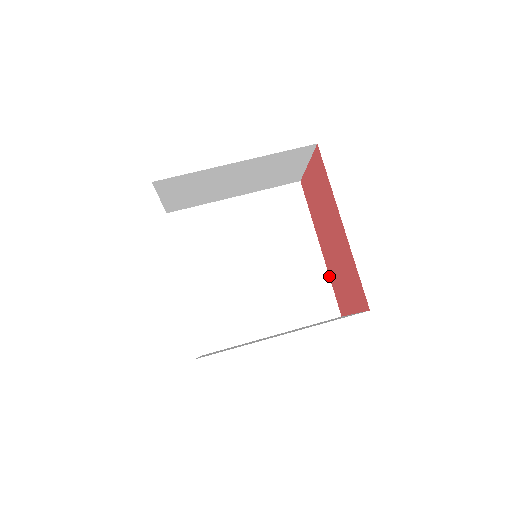
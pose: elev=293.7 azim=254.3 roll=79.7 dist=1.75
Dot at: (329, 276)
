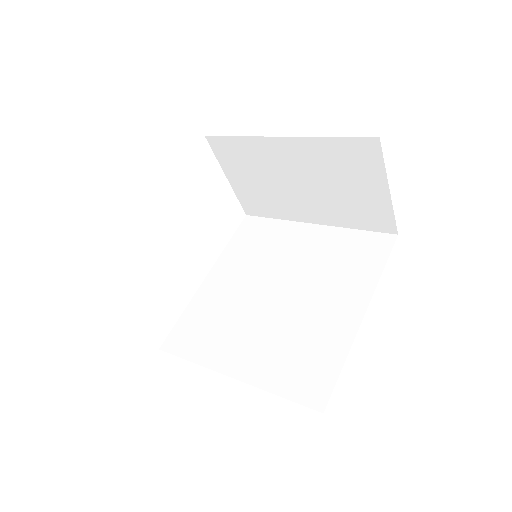
Dot at: (348, 353)
